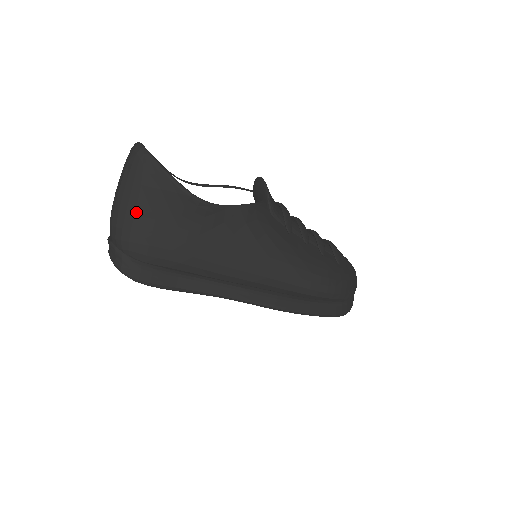
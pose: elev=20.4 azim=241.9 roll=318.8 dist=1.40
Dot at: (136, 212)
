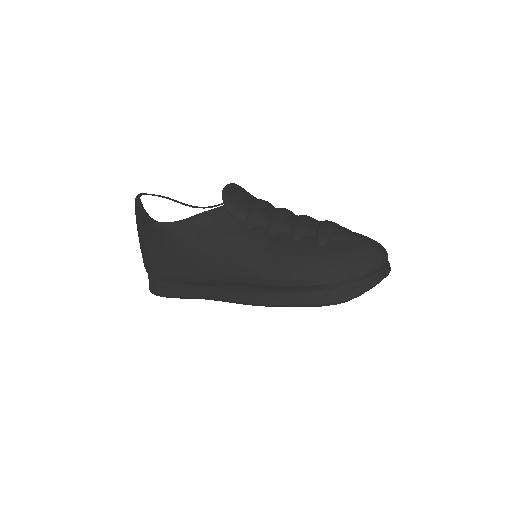
Dot at: (142, 244)
